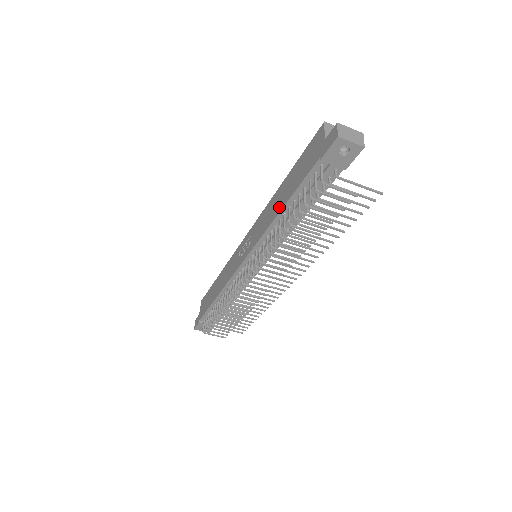
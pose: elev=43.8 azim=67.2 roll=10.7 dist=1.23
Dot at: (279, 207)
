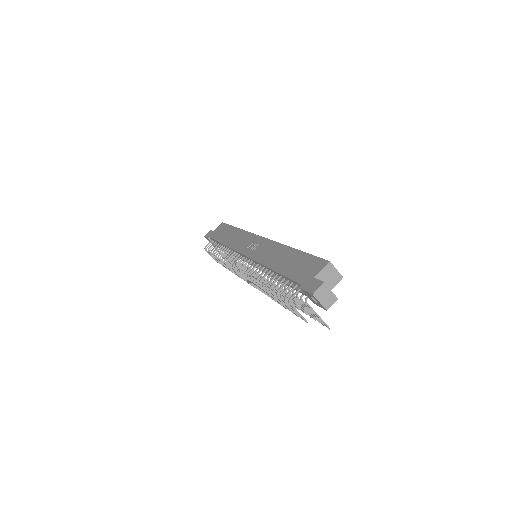
Dot at: (274, 265)
